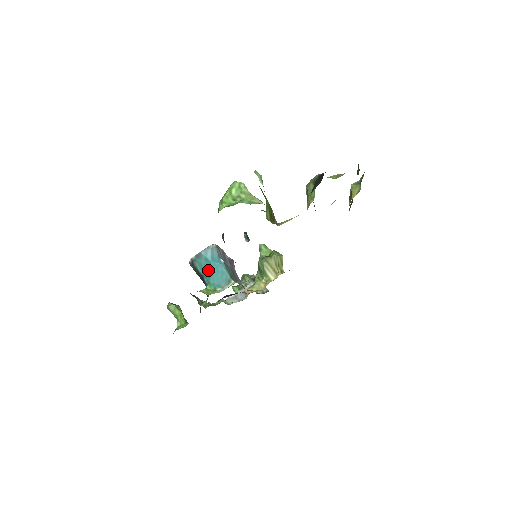
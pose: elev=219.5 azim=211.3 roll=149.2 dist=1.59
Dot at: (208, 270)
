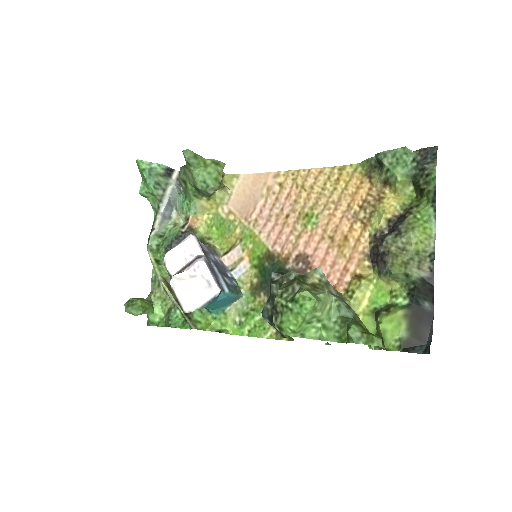
Dot at: (212, 306)
